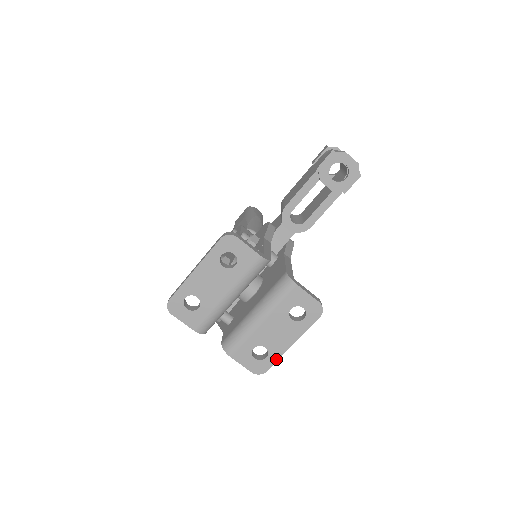
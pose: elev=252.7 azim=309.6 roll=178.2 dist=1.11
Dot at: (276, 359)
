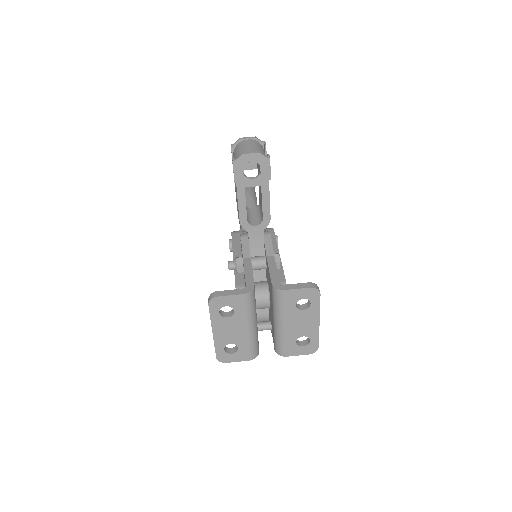
Dot at: (317, 337)
